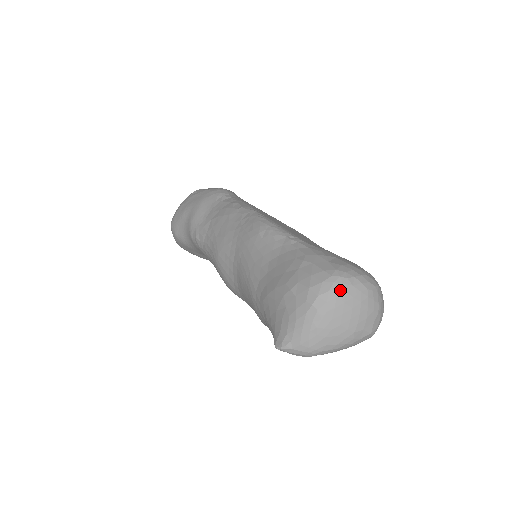
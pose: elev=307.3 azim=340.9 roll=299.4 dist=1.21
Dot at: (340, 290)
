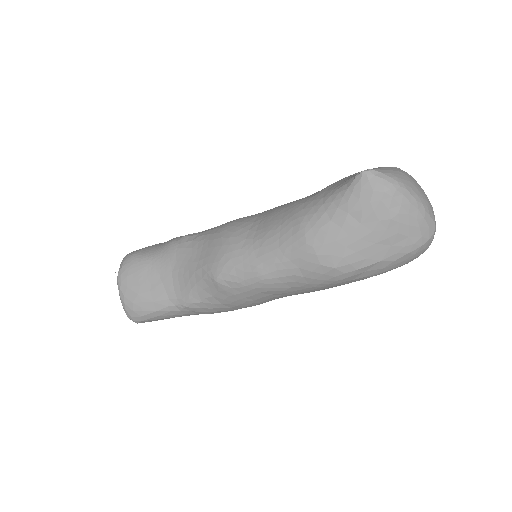
Dot at: occluded
